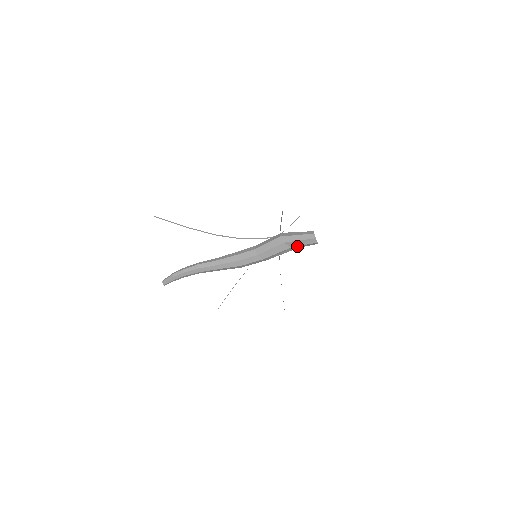
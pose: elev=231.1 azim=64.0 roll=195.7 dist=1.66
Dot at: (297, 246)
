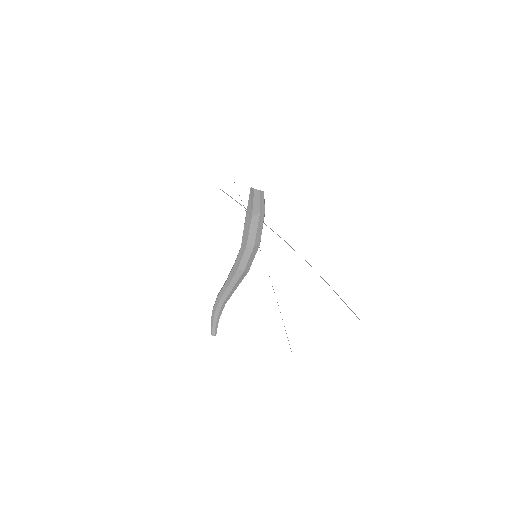
Dot at: (253, 210)
